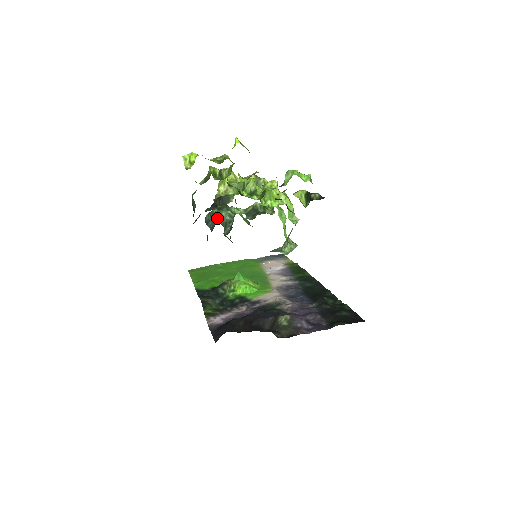
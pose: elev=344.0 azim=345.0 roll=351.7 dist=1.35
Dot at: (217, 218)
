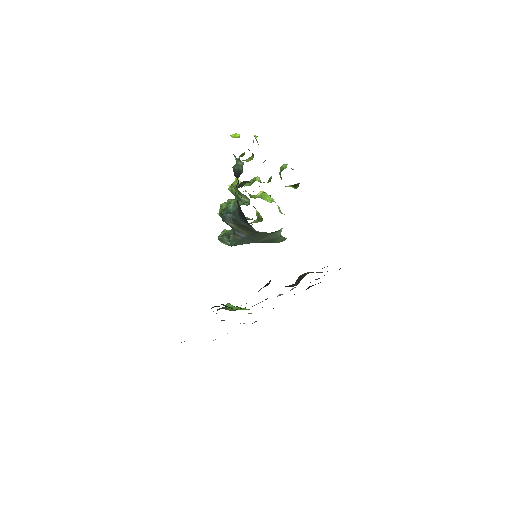
Dot at: (236, 207)
